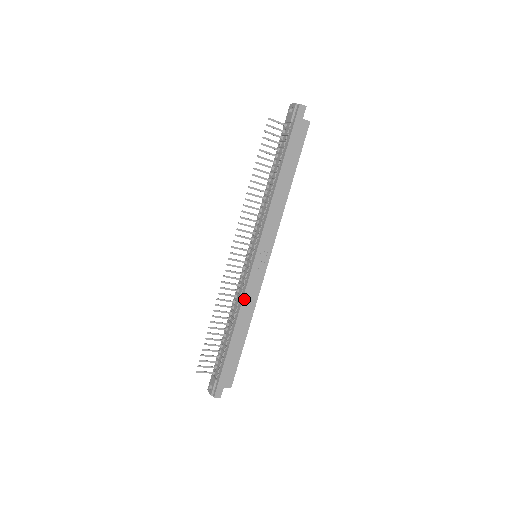
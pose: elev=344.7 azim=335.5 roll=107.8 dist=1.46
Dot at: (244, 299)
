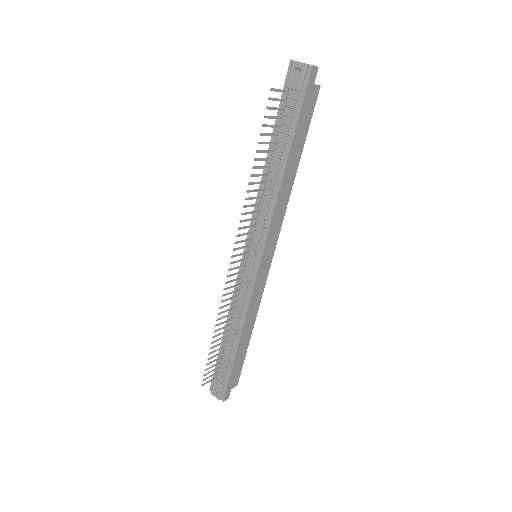
Dot at: (249, 307)
